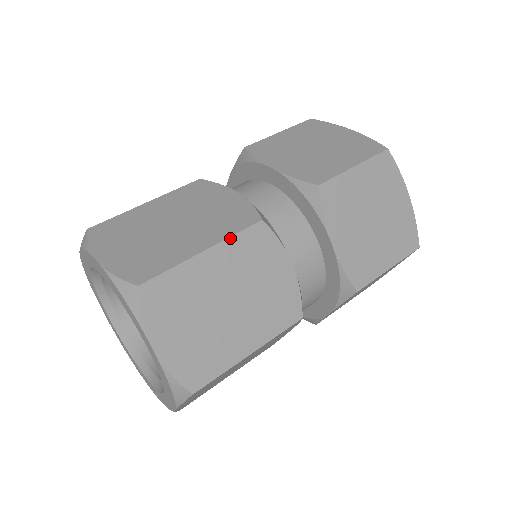
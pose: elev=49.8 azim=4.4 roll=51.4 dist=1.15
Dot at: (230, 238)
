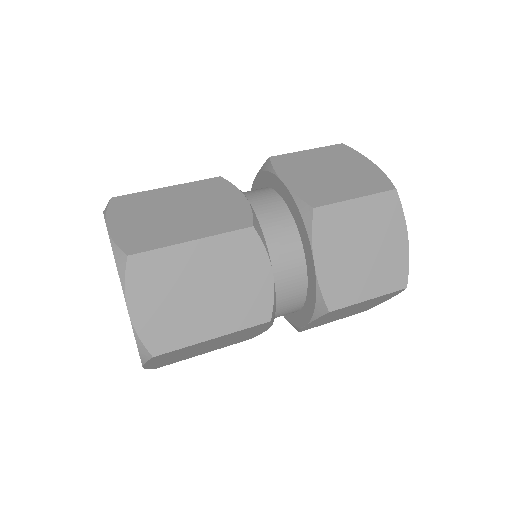
Dot at: (238, 331)
